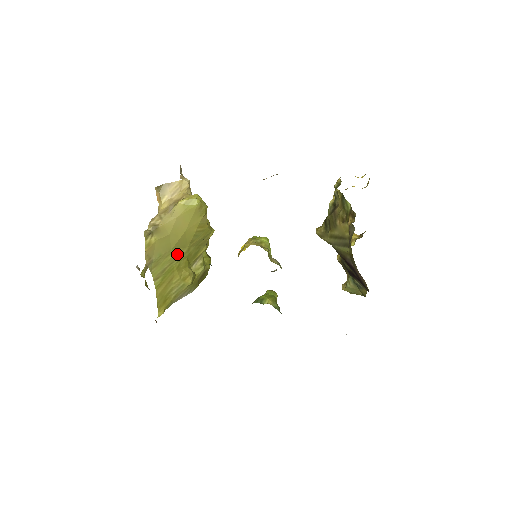
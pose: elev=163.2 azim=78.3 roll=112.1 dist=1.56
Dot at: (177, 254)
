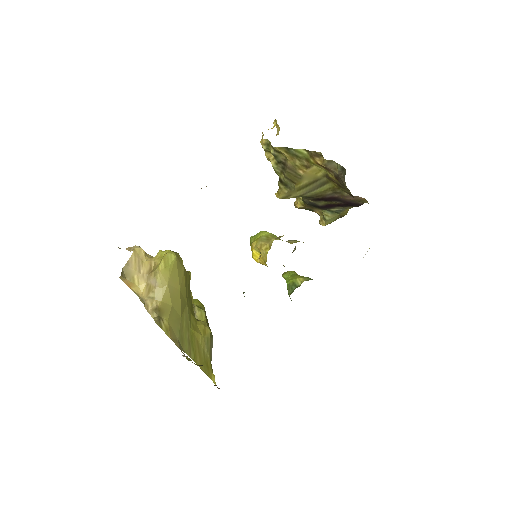
Dot at: (186, 317)
